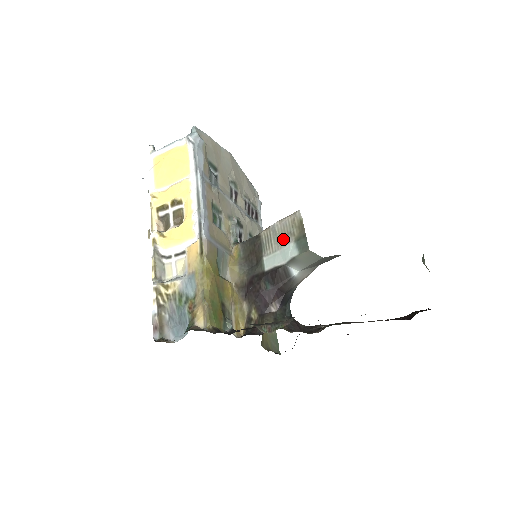
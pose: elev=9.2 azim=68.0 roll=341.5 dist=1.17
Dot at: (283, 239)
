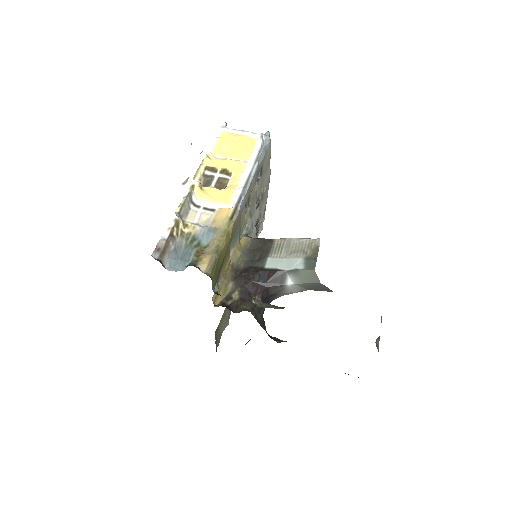
Dot at: (294, 252)
